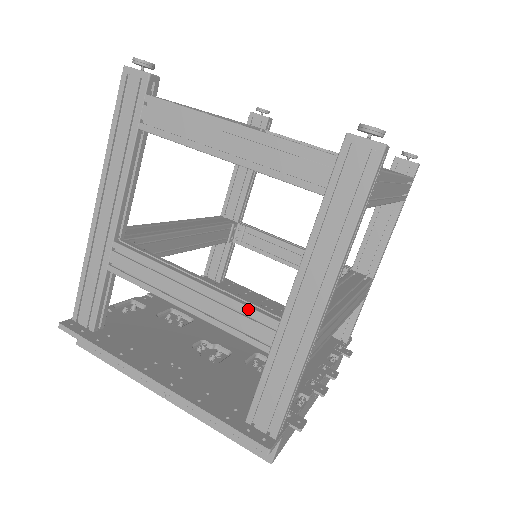
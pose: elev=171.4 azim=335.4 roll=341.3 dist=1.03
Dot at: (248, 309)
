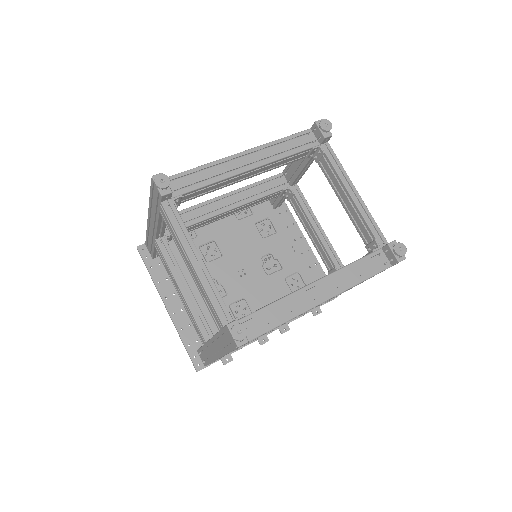
Dot at: (197, 325)
